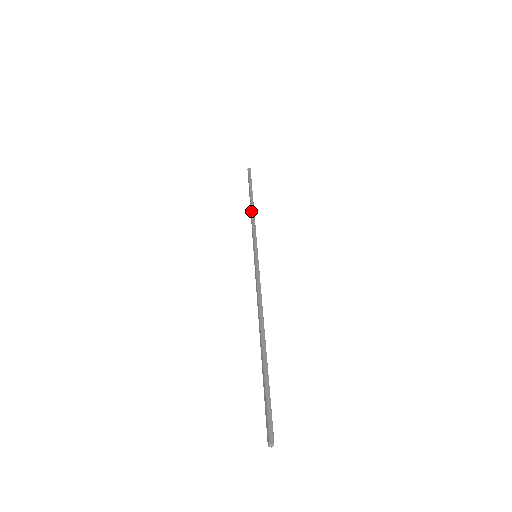
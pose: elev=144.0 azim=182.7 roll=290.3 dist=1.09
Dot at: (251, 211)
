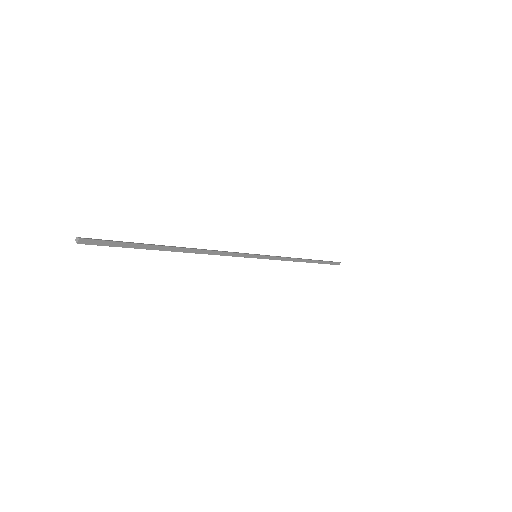
Dot at: (296, 258)
